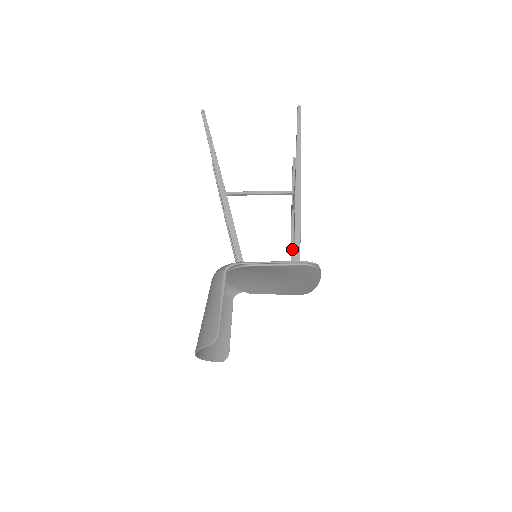
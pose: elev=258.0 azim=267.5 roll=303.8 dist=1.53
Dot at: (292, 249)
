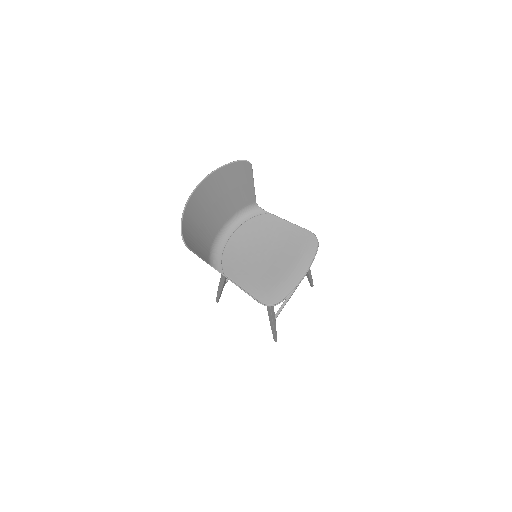
Dot at: occluded
